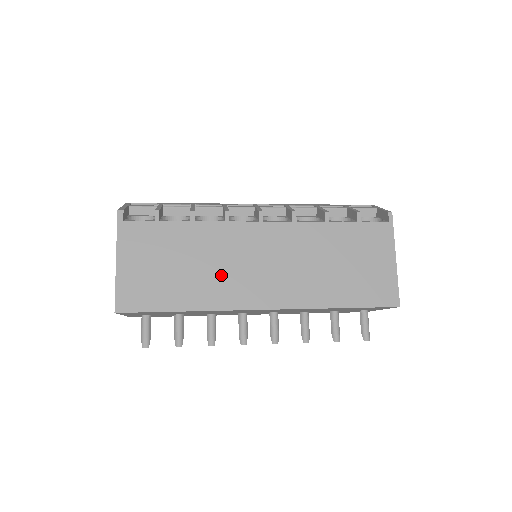
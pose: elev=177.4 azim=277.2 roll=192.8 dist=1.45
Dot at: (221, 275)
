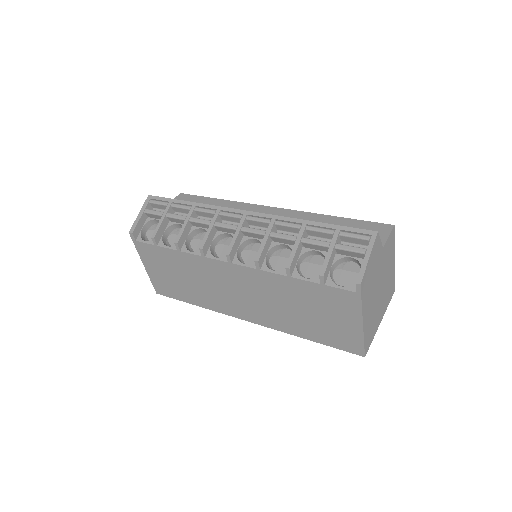
Dot at: (211, 292)
